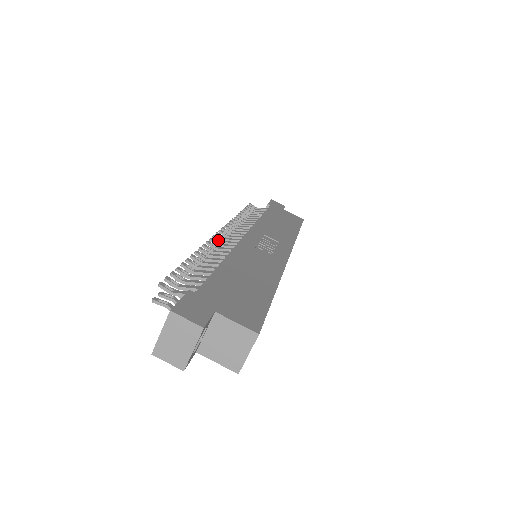
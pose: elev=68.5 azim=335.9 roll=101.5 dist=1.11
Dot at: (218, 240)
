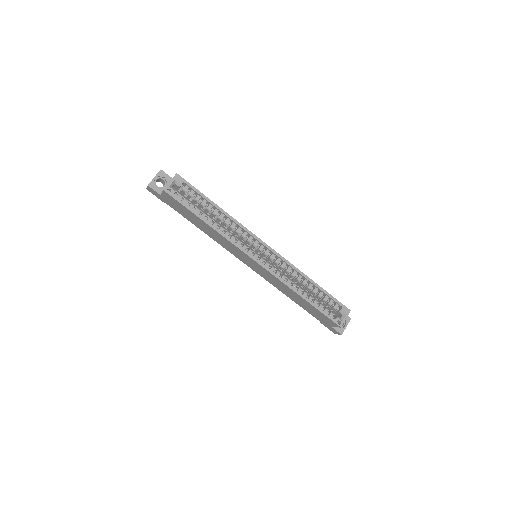
Dot at: occluded
